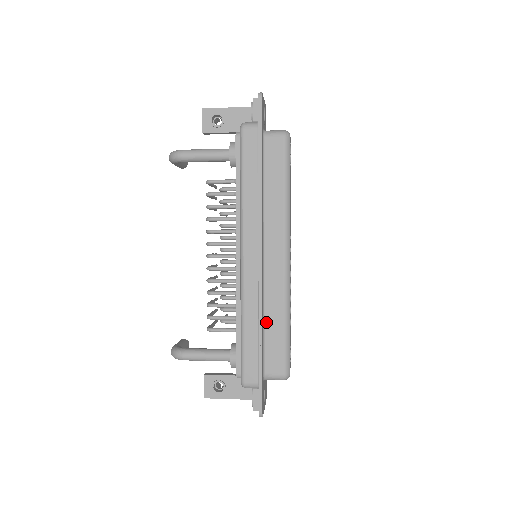
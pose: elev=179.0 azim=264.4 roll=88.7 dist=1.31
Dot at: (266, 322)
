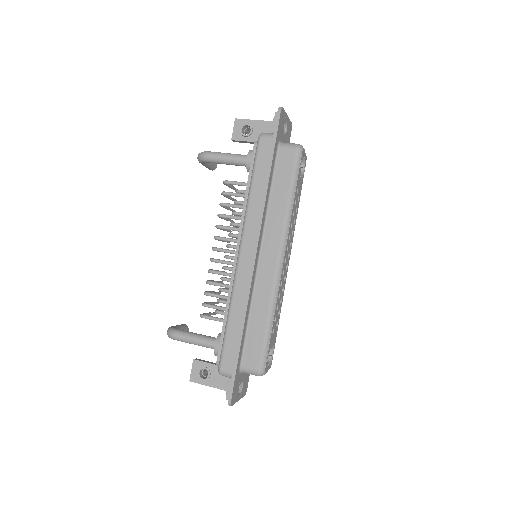
Dot at: (251, 317)
